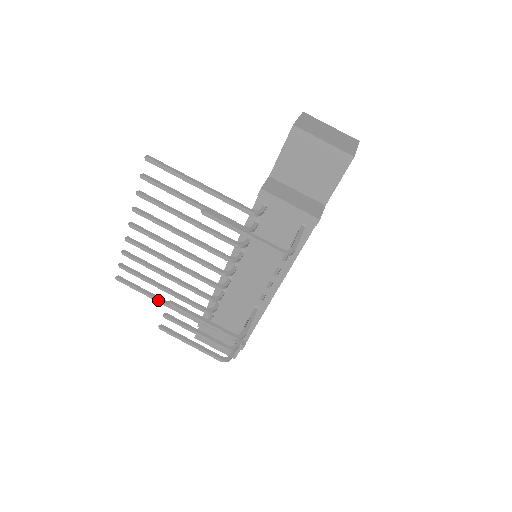
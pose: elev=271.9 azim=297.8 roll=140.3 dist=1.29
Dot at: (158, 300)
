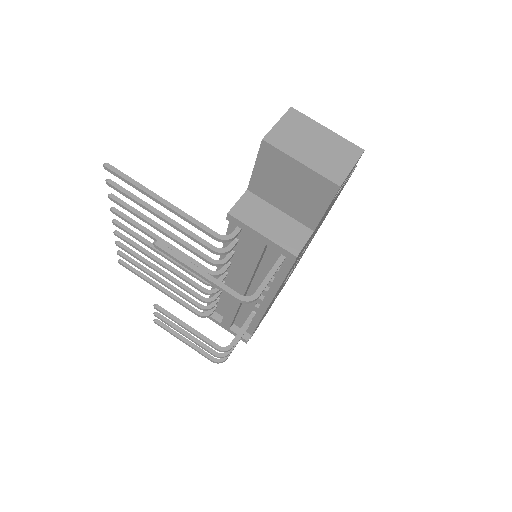
Dot at: (158, 289)
